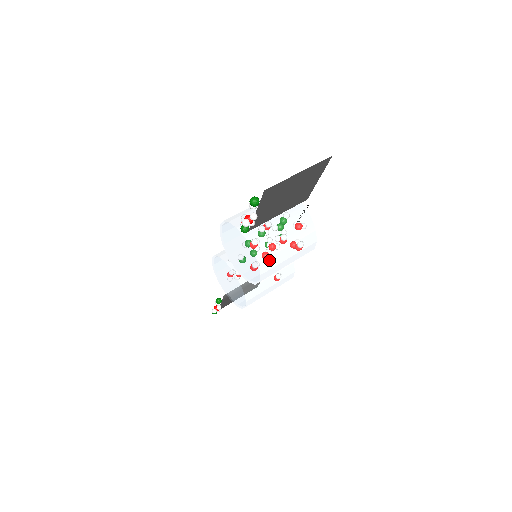
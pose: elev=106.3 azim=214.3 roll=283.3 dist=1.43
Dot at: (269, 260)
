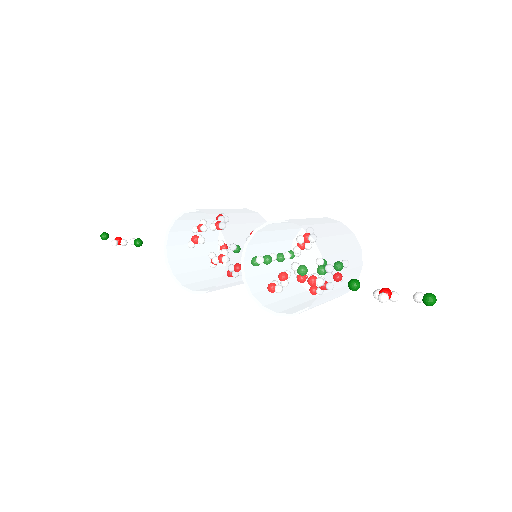
Dot at: (312, 307)
